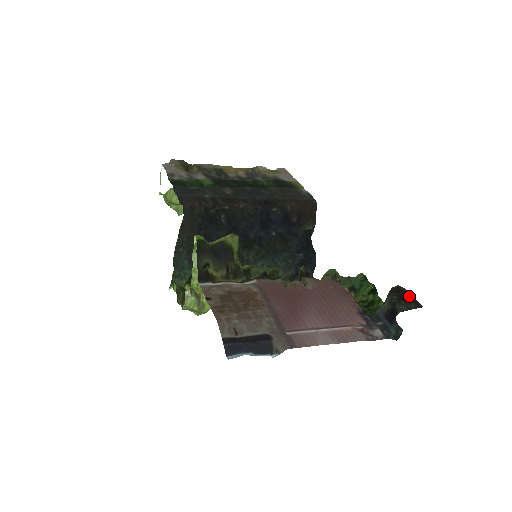
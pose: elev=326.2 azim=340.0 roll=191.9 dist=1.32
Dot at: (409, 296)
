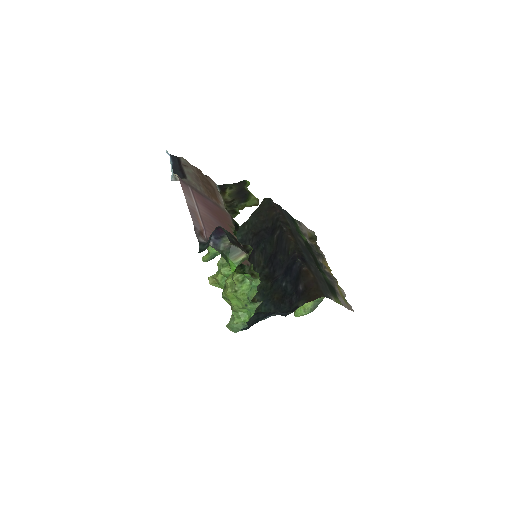
Dot at: (239, 245)
